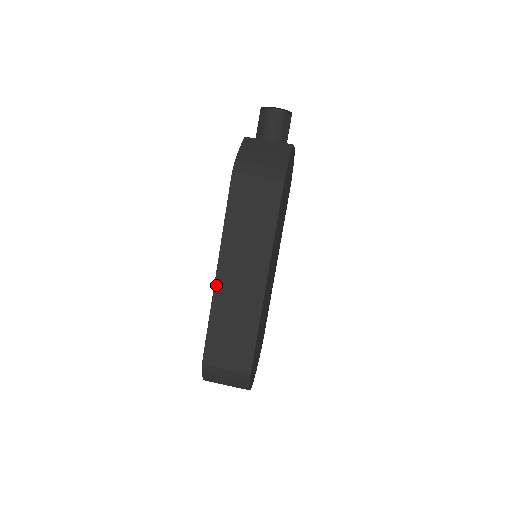
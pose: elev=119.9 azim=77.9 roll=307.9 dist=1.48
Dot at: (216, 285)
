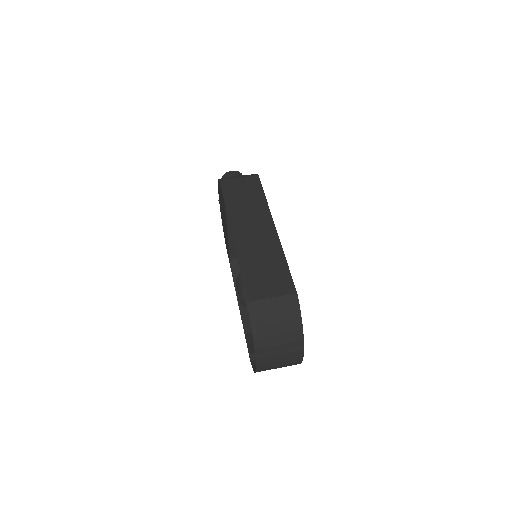
Dot at: (235, 242)
